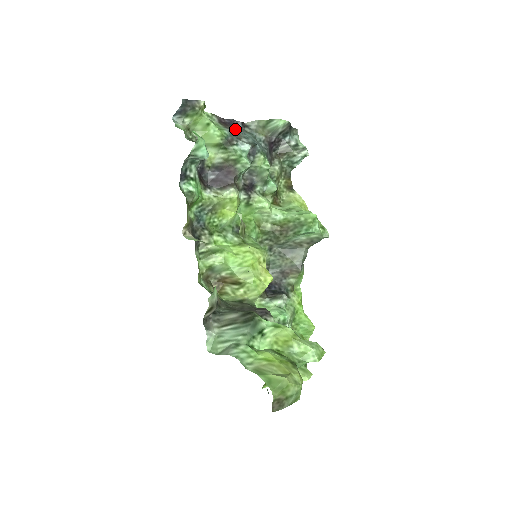
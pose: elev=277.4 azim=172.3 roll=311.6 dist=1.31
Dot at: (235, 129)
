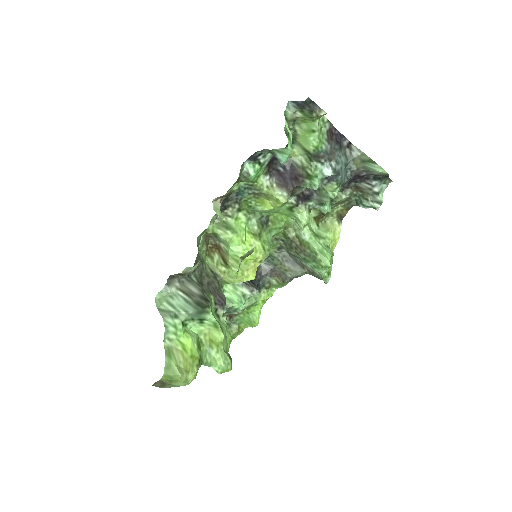
Dot at: (335, 148)
